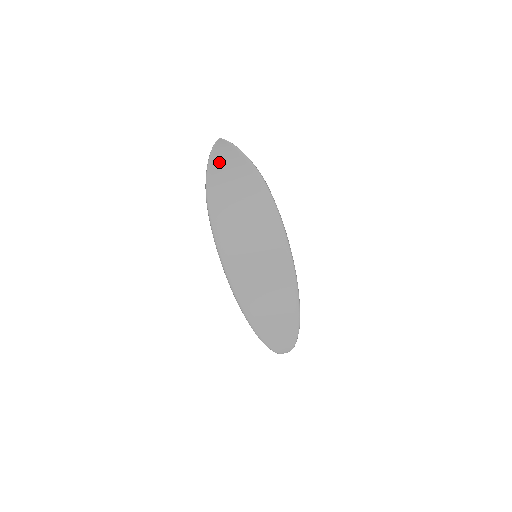
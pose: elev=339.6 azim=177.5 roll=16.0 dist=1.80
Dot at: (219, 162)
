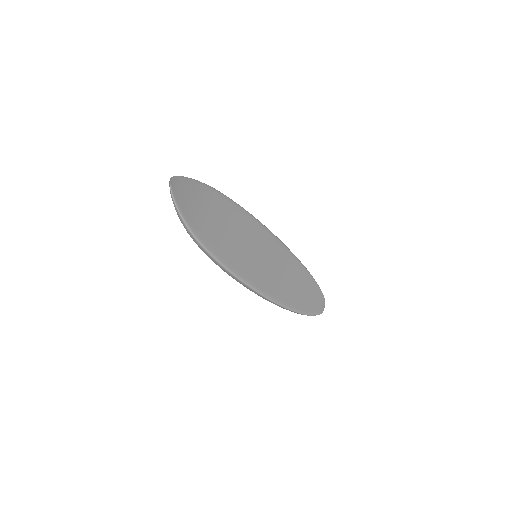
Dot at: (183, 201)
